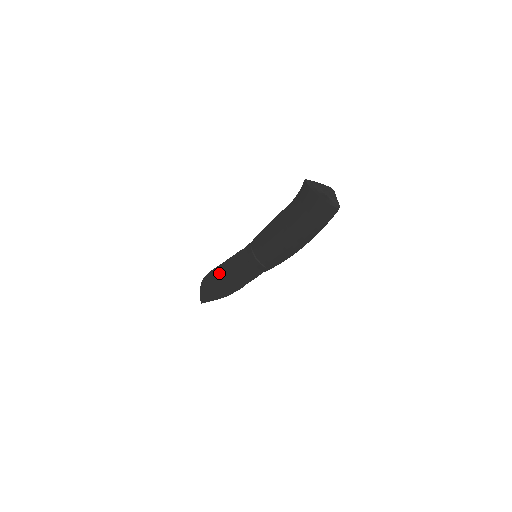
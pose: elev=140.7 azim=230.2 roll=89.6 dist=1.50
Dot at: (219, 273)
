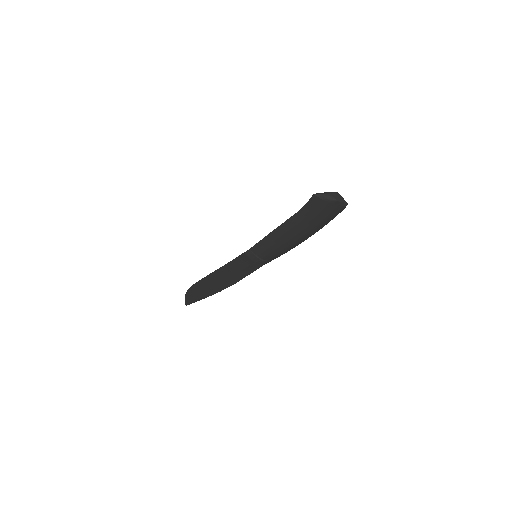
Dot at: (210, 279)
